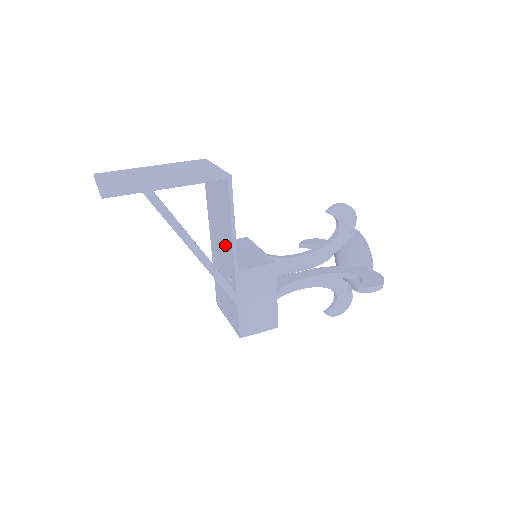
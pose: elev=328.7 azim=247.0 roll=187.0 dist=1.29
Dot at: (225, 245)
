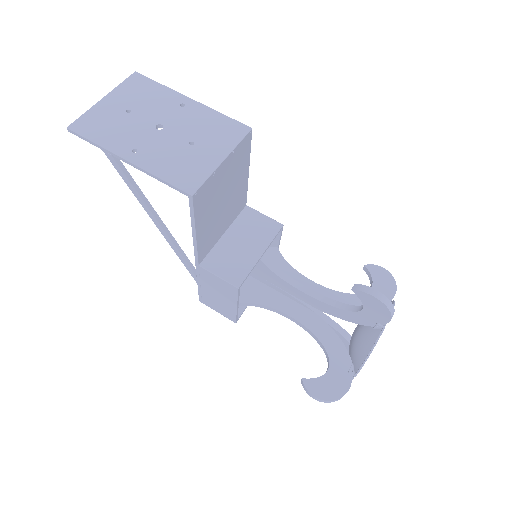
Dot at: occluded
